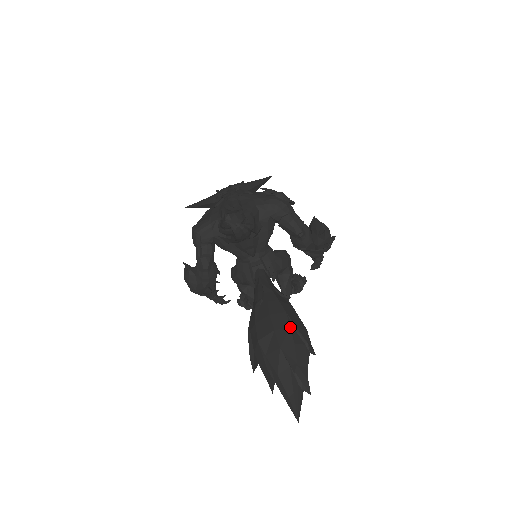
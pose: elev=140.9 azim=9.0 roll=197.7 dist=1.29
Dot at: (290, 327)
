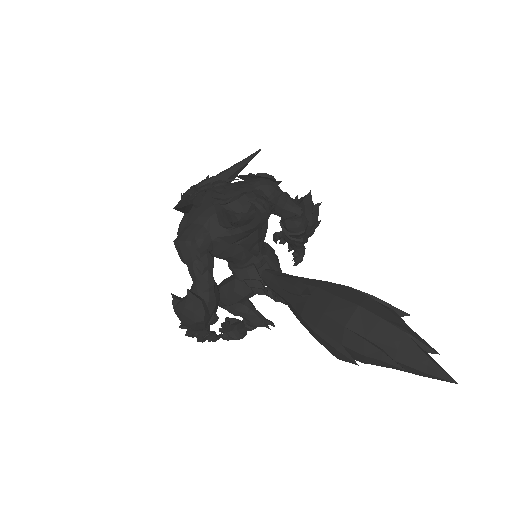
Dot at: (369, 297)
